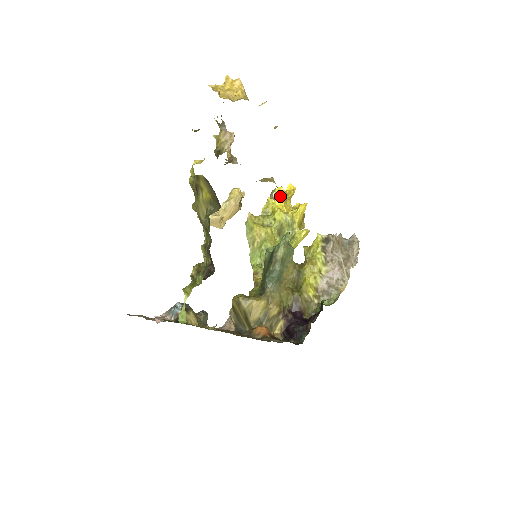
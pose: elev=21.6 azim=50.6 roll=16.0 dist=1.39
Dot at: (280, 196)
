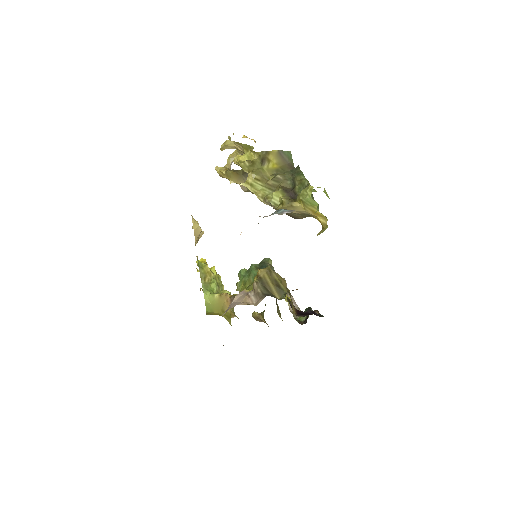
Dot at: occluded
